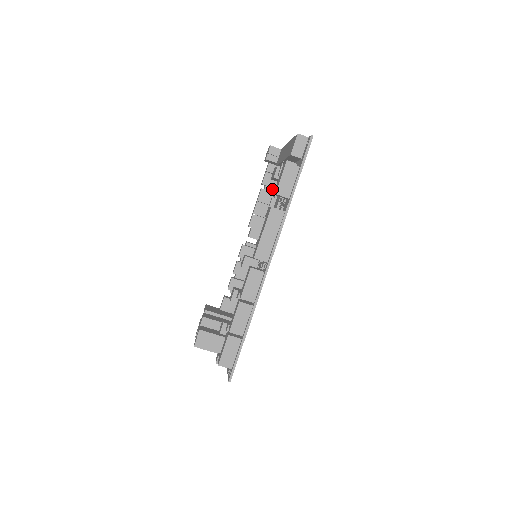
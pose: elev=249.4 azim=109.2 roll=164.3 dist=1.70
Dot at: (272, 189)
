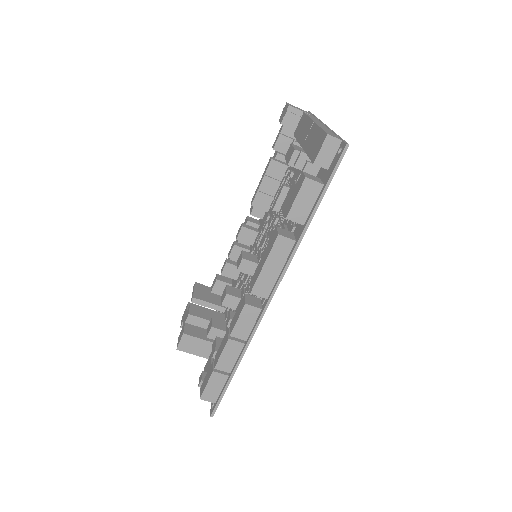
Dot at: occluded
